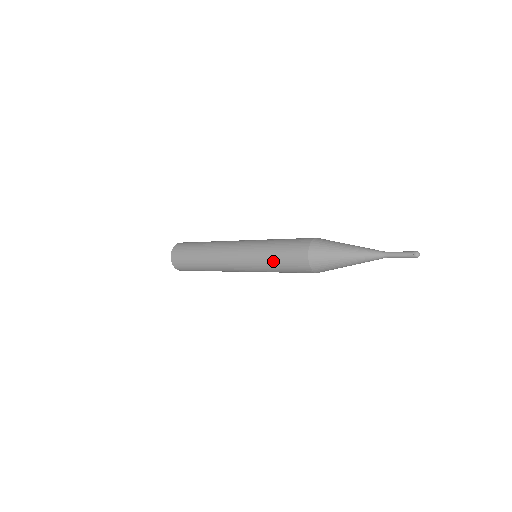
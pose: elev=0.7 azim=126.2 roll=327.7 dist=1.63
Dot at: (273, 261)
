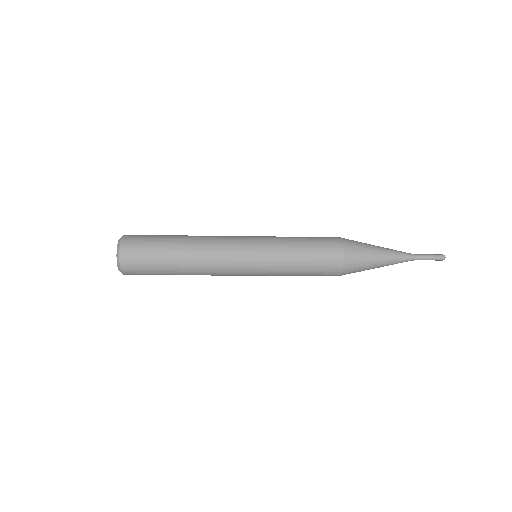
Dot at: (297, 261)
